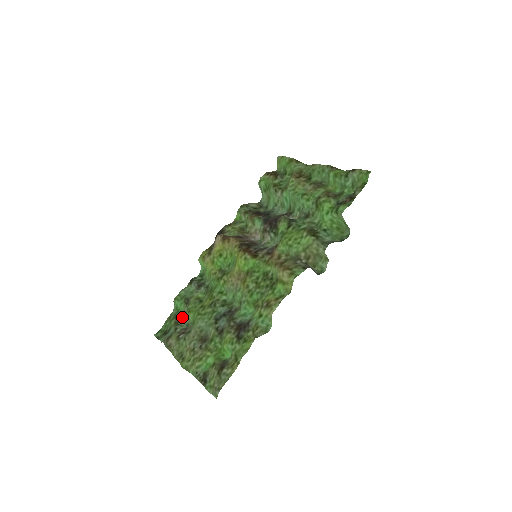
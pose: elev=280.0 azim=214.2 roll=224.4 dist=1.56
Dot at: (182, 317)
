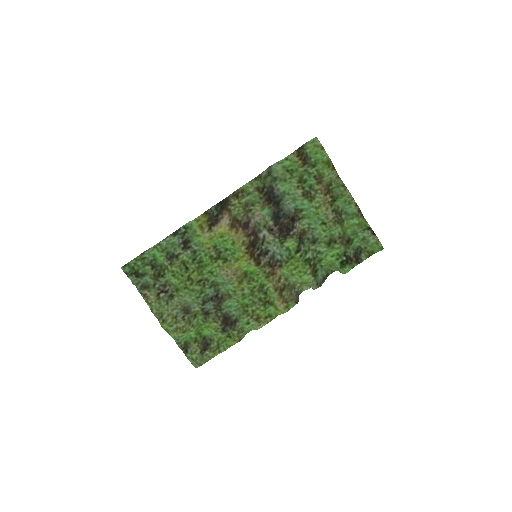
Dot at: (161, 270)
